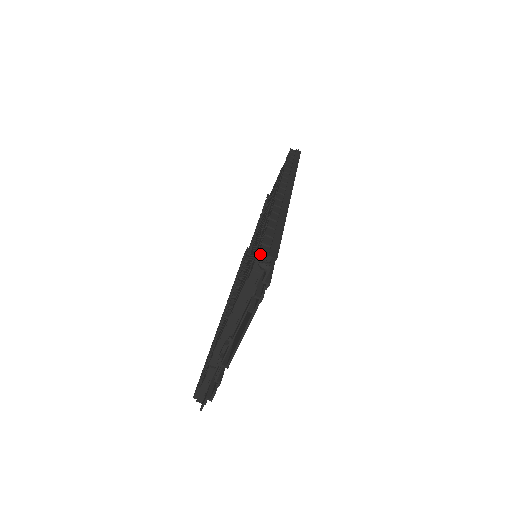
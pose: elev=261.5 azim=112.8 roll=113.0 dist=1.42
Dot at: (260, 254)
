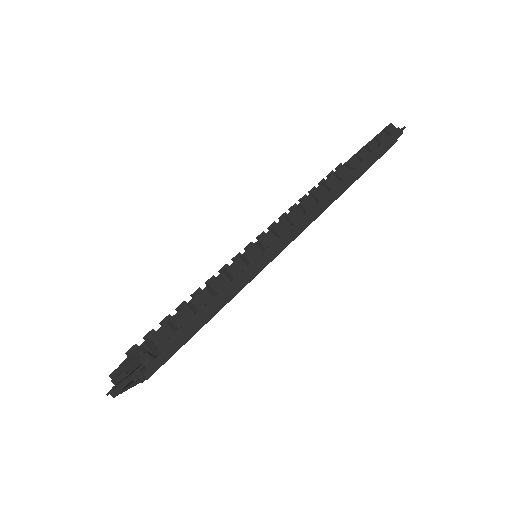
Dot at: (149, 339)
